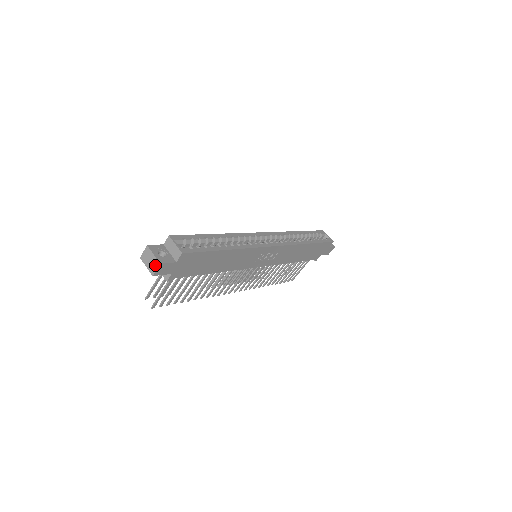
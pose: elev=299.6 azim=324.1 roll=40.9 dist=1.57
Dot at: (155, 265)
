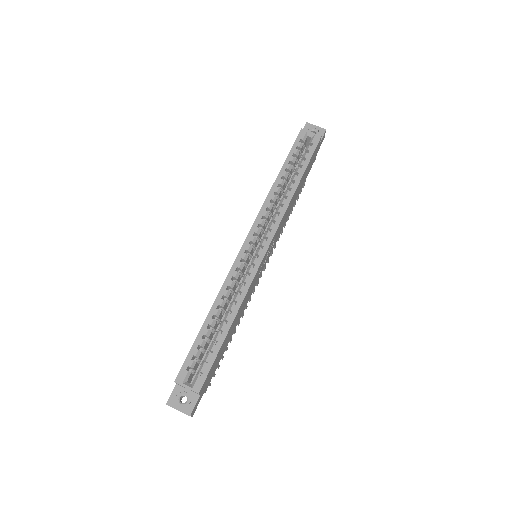
Dot at: occluded
